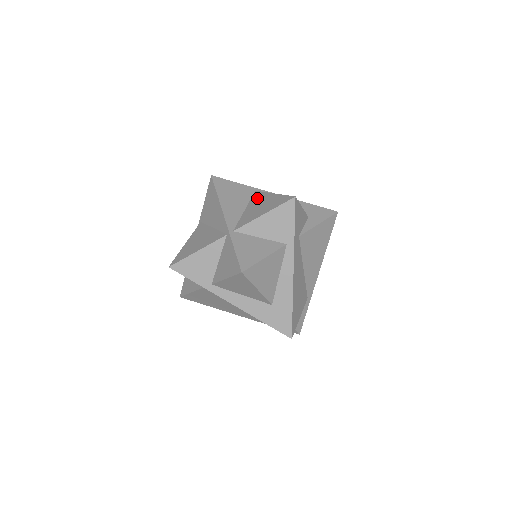
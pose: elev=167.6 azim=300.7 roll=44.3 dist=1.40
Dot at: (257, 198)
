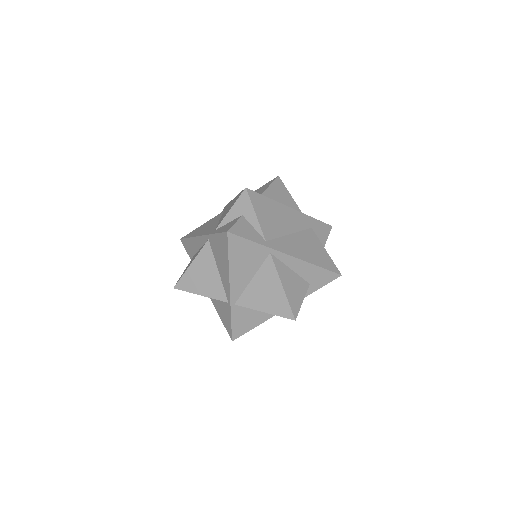
Dot at: (267, 273)
